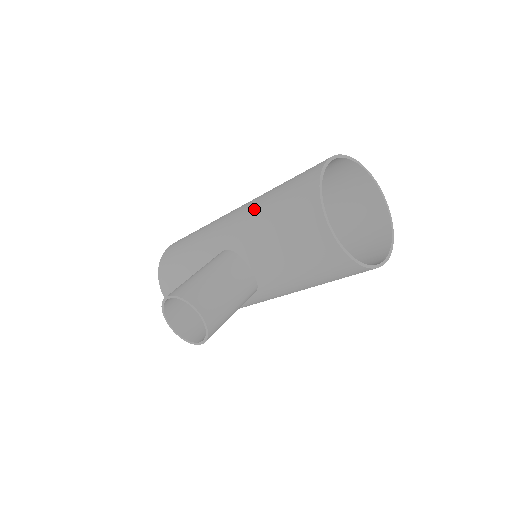
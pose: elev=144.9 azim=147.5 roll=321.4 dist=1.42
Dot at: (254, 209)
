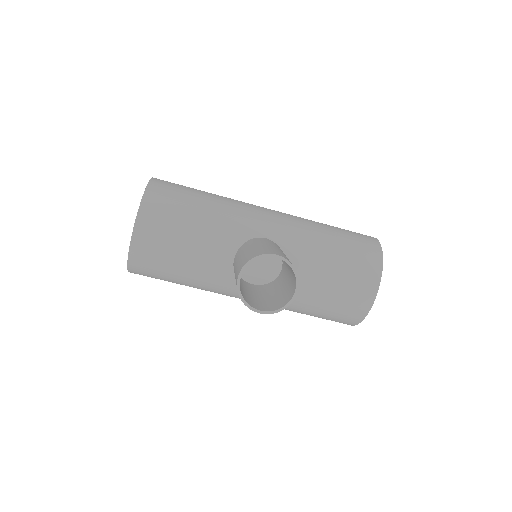
Dot at: (310, 227)
